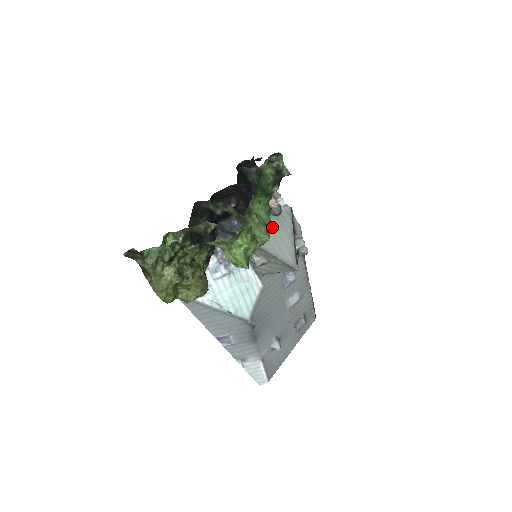
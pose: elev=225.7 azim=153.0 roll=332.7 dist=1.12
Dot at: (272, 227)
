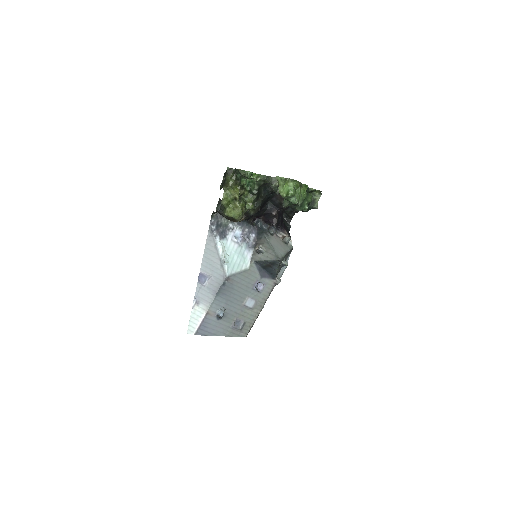
Dot at: (280, 243)
